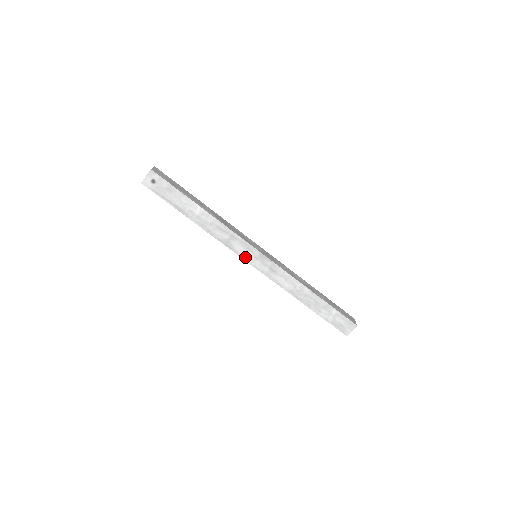
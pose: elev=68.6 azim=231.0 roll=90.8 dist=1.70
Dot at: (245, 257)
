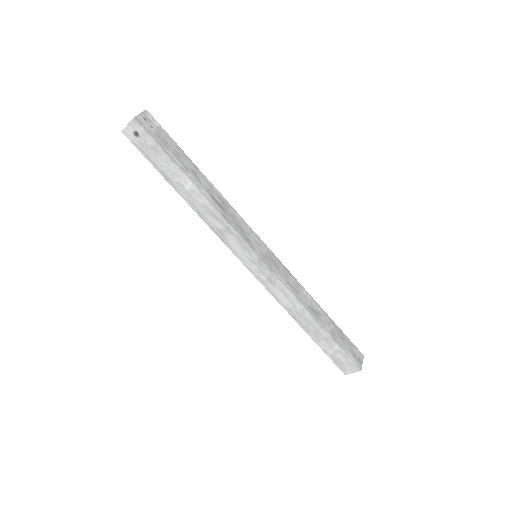
Dot at: (239, 256)
